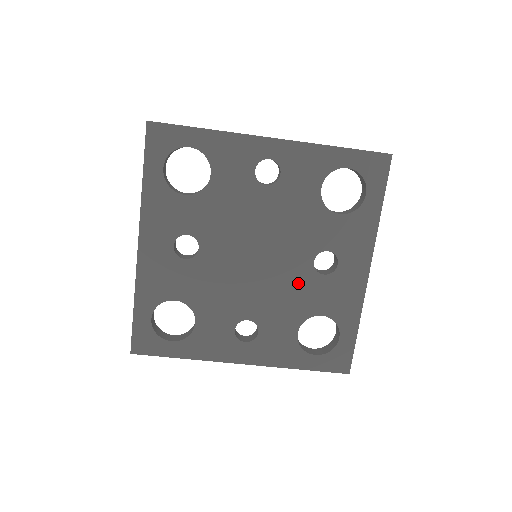
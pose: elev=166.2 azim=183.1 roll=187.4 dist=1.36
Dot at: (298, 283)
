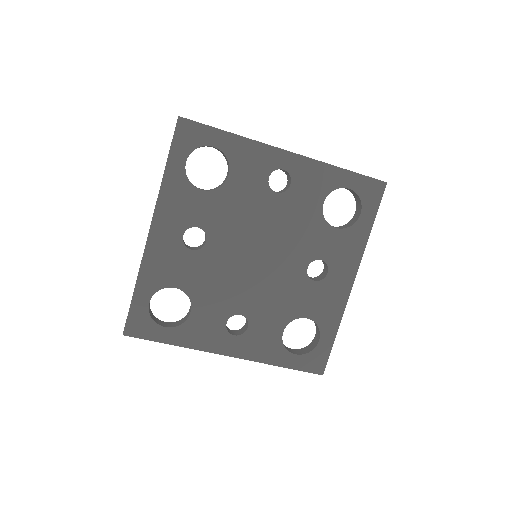
Dot at: (291, 286)
